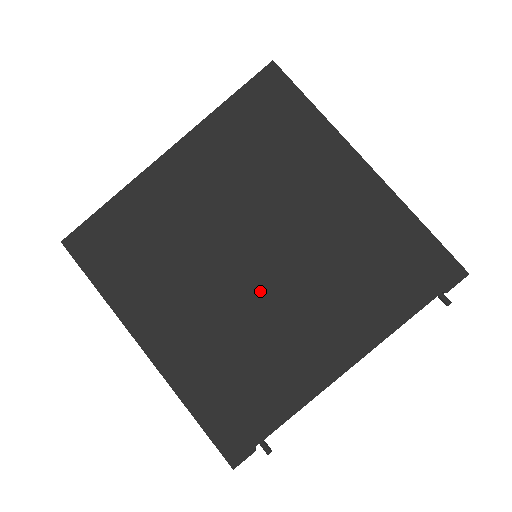
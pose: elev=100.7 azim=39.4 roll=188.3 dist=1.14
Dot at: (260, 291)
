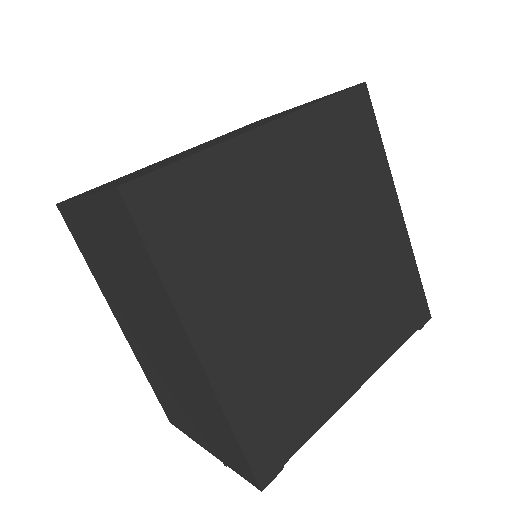
Dot at: (316, 306)
